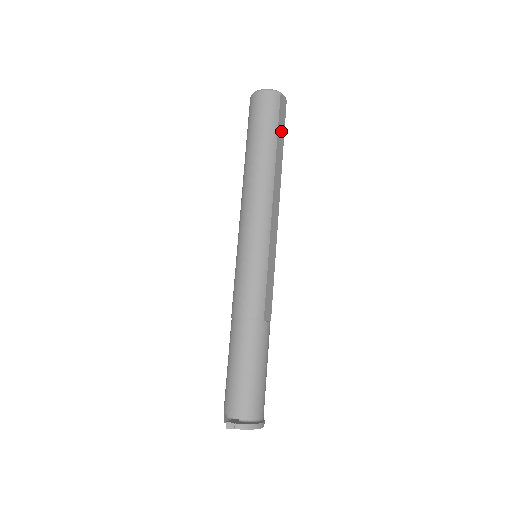
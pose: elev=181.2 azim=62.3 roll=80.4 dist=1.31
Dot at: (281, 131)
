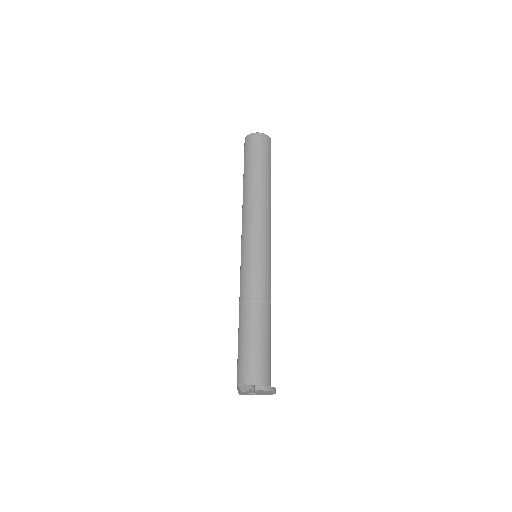
Dot at: occluded
